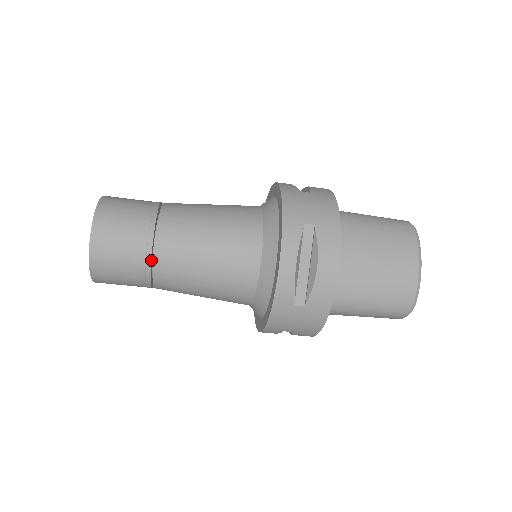
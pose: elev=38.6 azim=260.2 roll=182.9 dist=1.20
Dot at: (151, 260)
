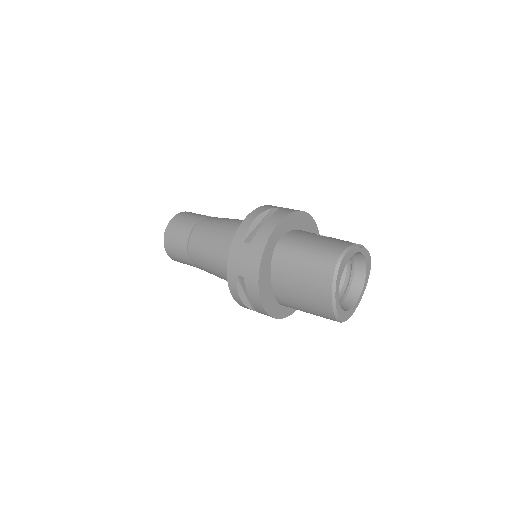
Dot at: occluded
